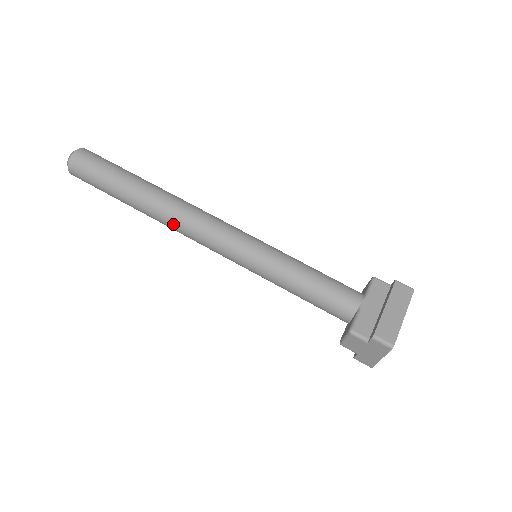
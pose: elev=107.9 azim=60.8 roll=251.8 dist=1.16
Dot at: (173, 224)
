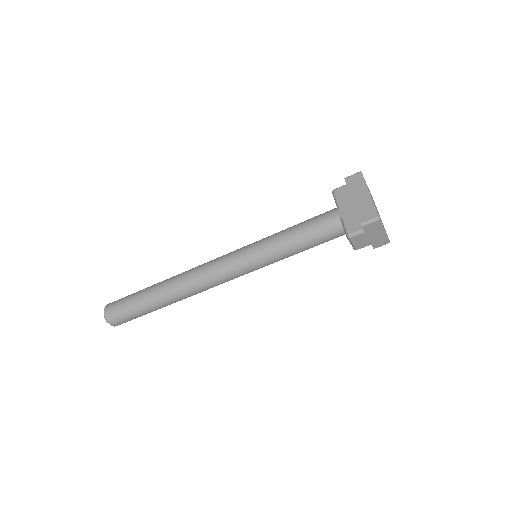
Dot at: (193, 291)
